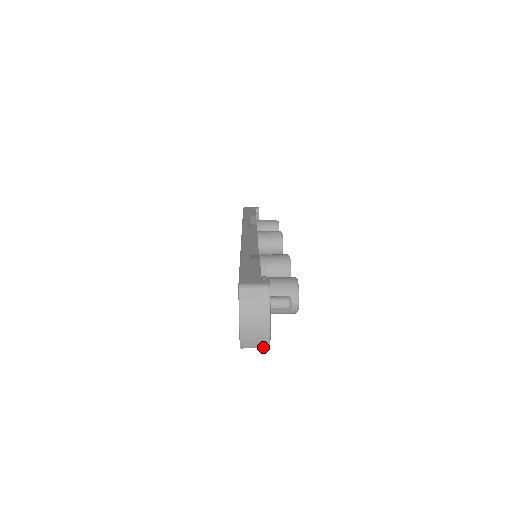
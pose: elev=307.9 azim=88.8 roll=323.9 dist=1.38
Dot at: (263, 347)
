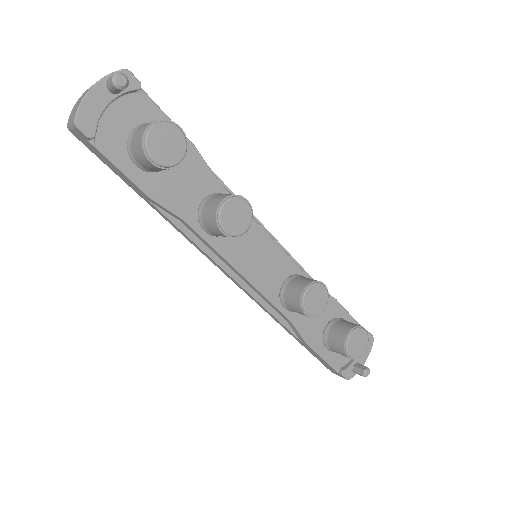
Dot at: (73, 122)
